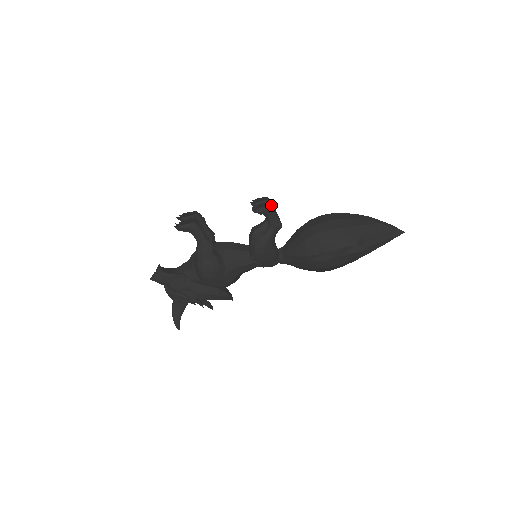
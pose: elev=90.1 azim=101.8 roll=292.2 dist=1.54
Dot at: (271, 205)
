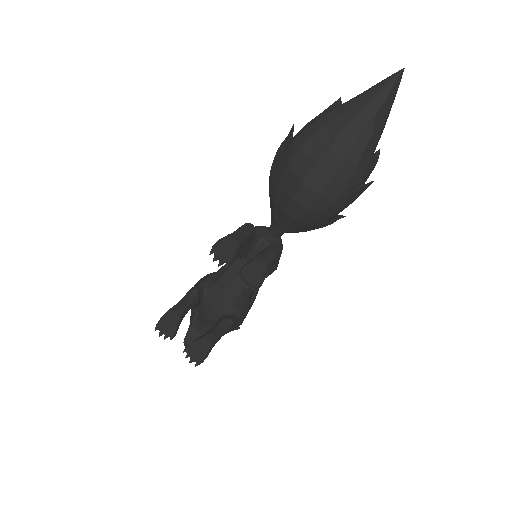
Dot at: (261, 268)
